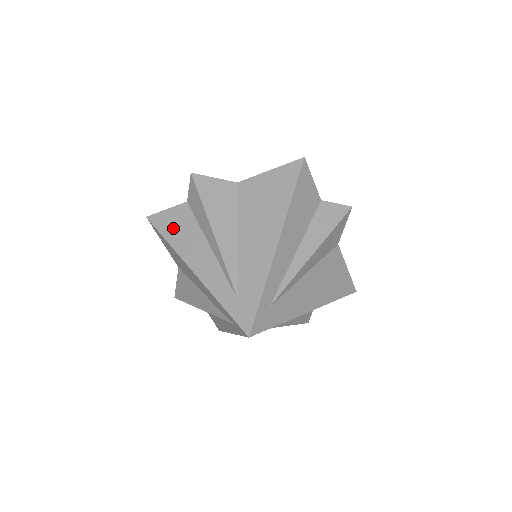
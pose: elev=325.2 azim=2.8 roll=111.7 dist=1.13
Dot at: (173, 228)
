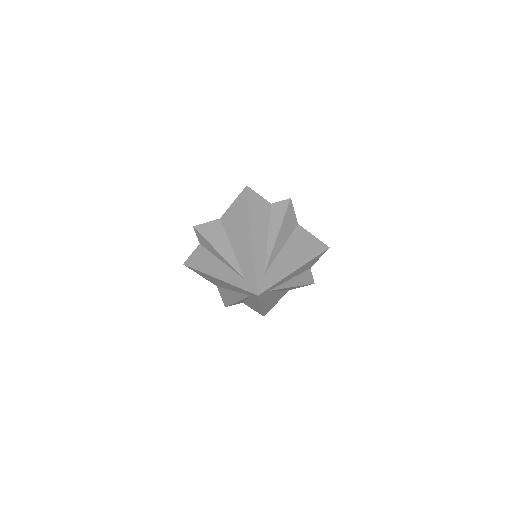
Dot at: (198, 262)
